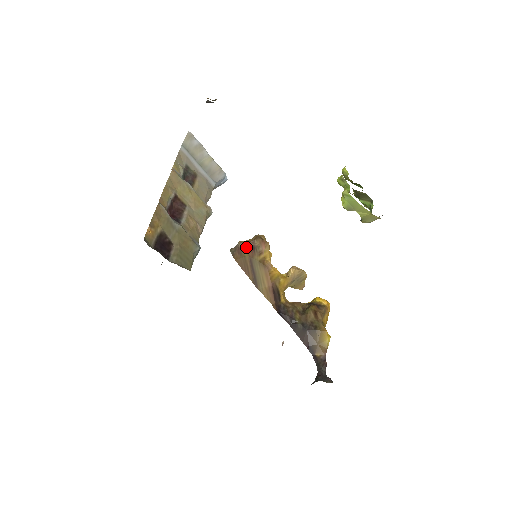
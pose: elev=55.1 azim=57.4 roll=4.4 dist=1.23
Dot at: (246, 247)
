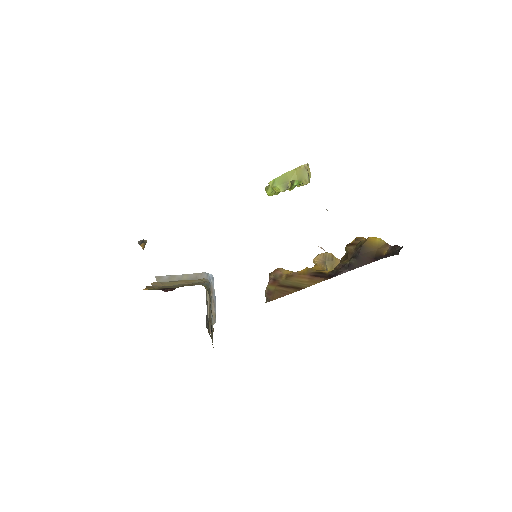
Dot at: (269, 286)
